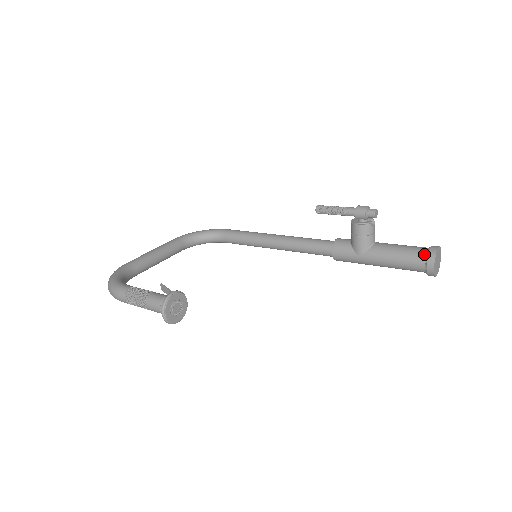
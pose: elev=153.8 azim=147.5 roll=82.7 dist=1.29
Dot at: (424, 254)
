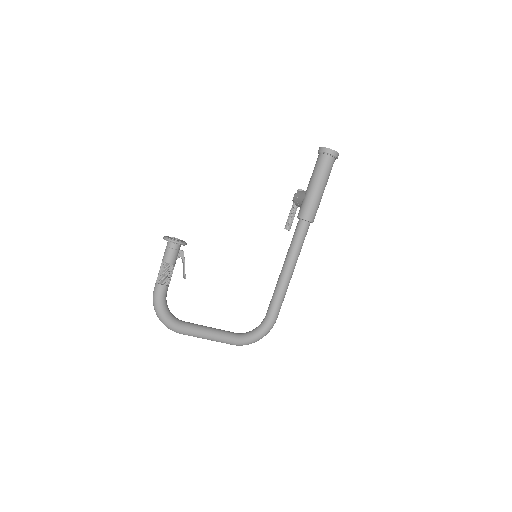
Dot at: occluded
